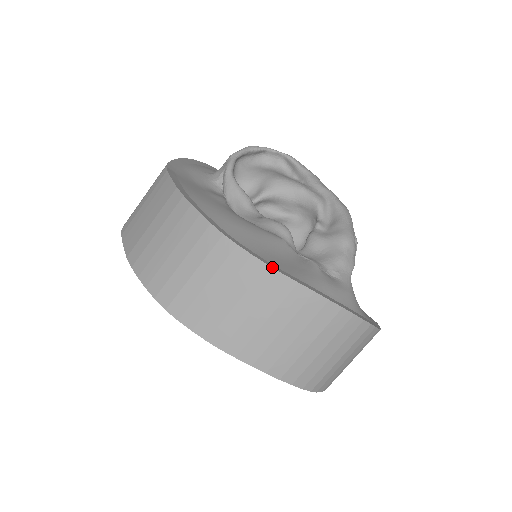
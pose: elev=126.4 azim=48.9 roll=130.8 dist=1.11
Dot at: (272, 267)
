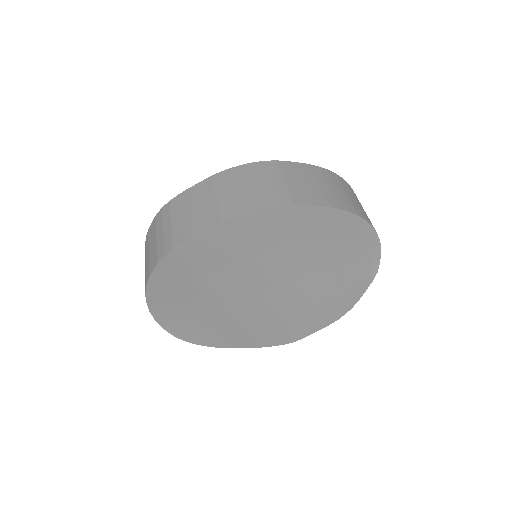
Dot at: (312, 165)
